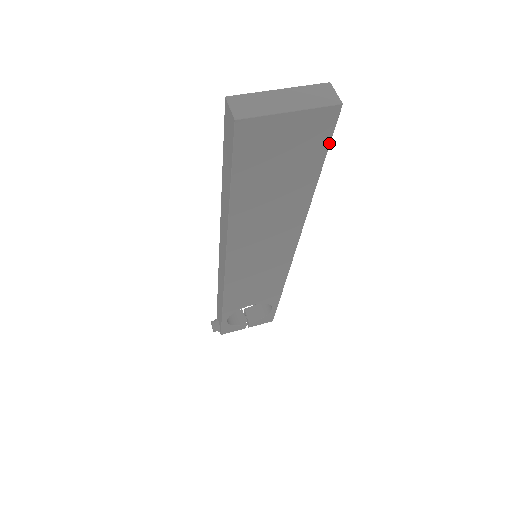
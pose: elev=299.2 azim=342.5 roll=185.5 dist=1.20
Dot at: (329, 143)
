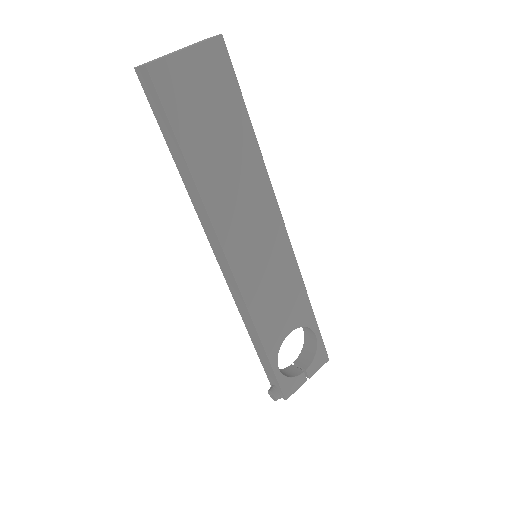
Dot at: (236, 78)
